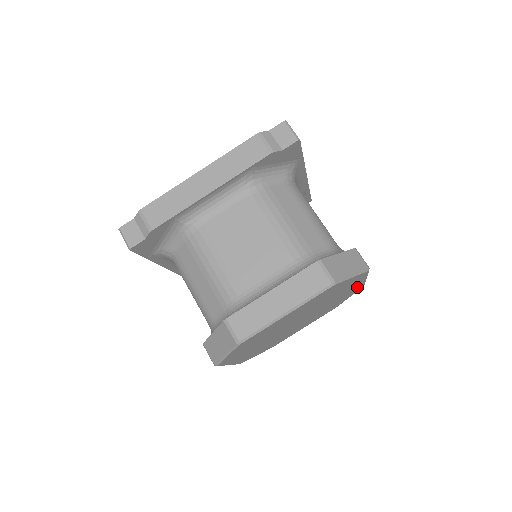
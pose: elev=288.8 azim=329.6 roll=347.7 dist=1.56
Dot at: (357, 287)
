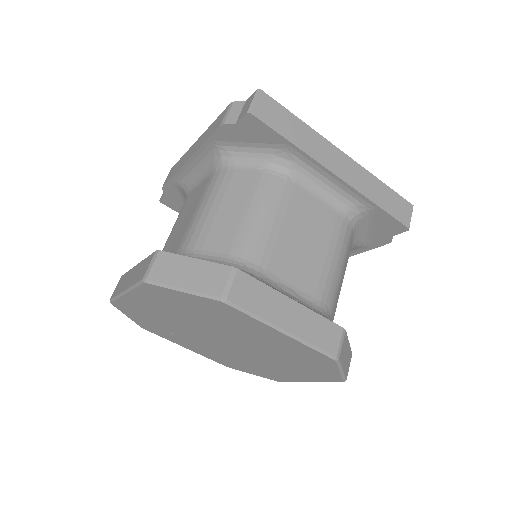
Dot at: (300, 347)
